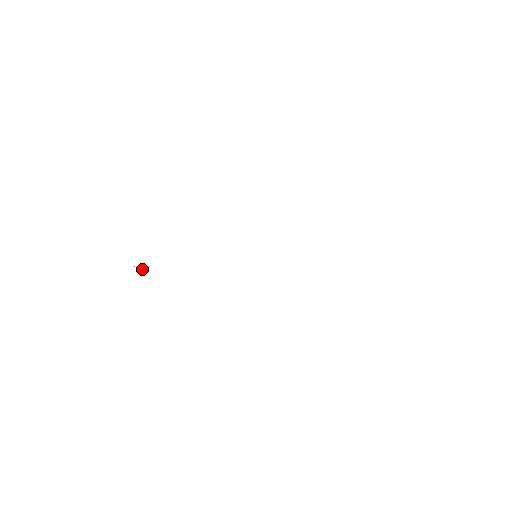
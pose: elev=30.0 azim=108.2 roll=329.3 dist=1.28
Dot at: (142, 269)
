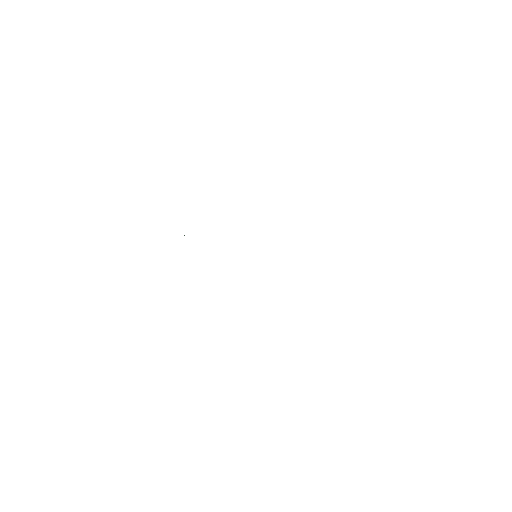
Dot at: occluded
